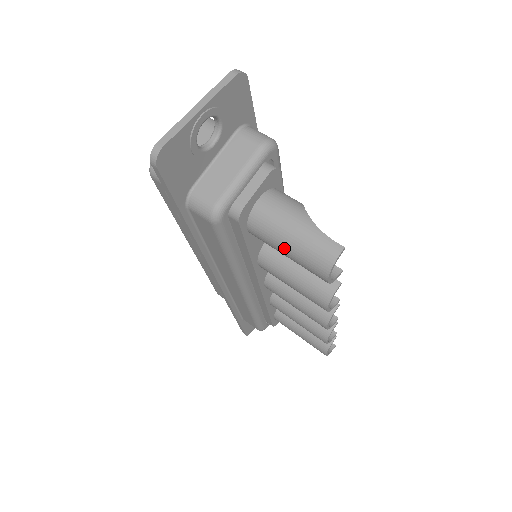
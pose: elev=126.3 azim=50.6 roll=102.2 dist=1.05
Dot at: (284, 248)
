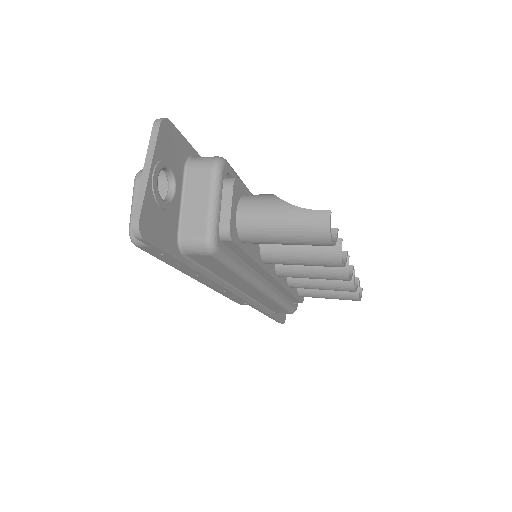
Dot at: (281, 239)
